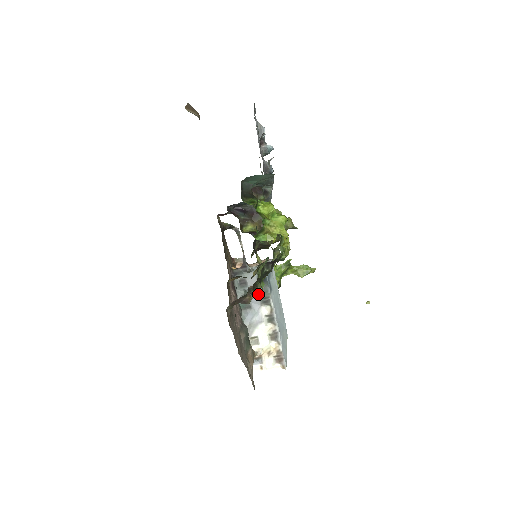
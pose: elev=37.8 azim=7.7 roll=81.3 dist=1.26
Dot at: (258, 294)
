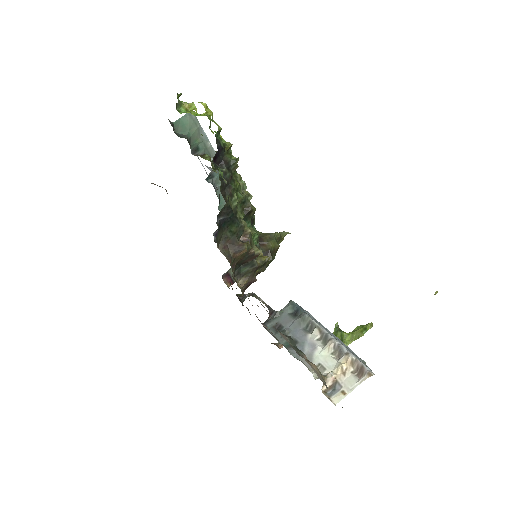
Dot at: (298, 326)
